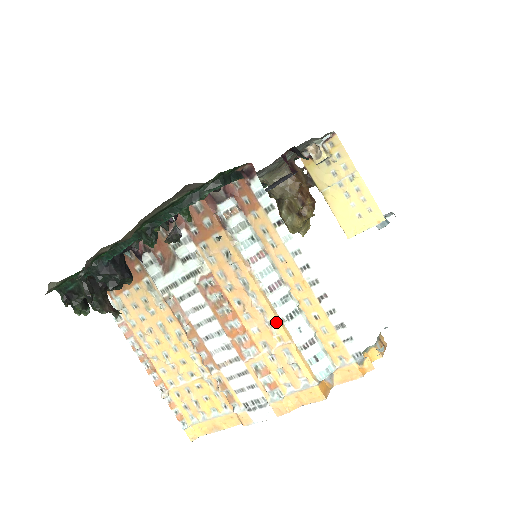
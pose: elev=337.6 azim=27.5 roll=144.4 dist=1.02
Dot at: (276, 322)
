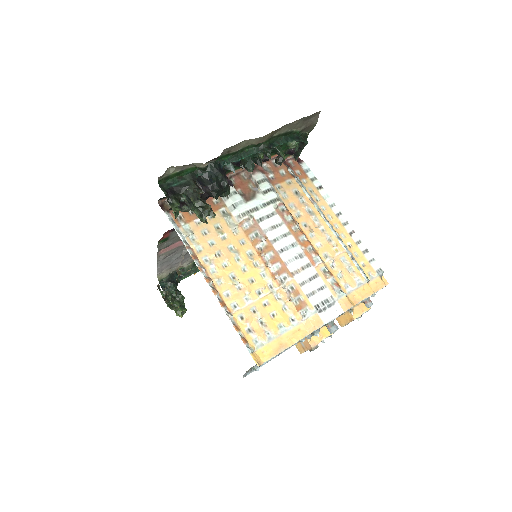
Dot at: (334, 237)
